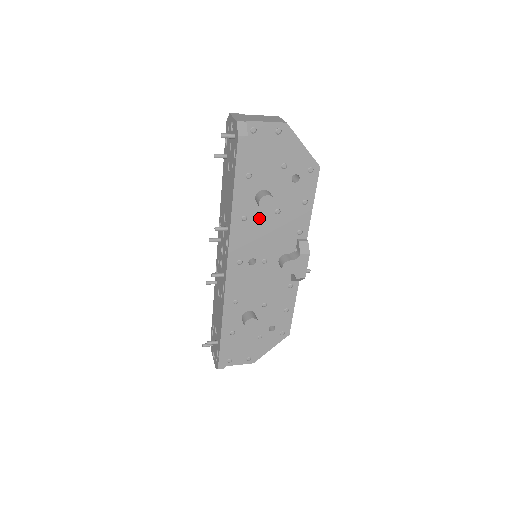
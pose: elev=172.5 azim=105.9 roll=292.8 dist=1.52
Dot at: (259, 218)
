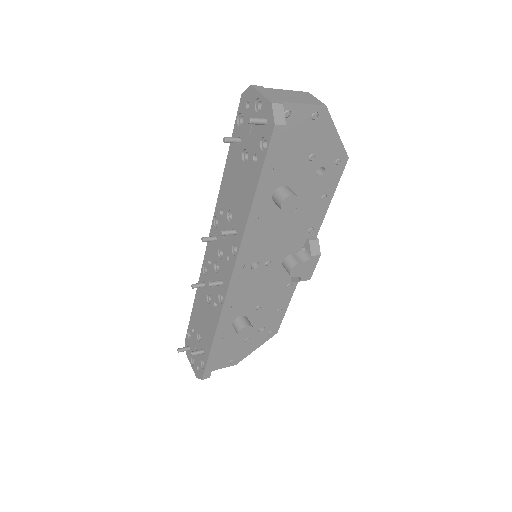
Dot at: (272, 217)
